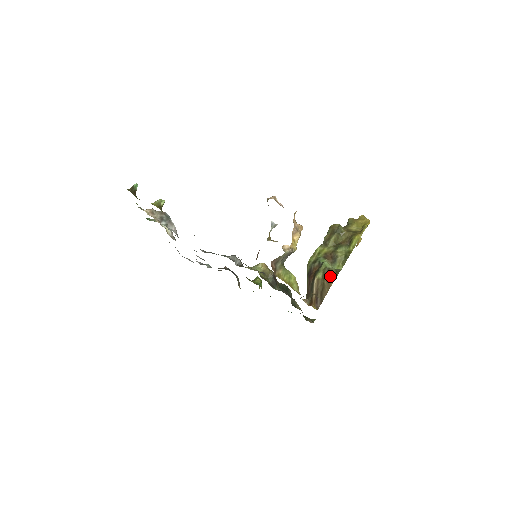
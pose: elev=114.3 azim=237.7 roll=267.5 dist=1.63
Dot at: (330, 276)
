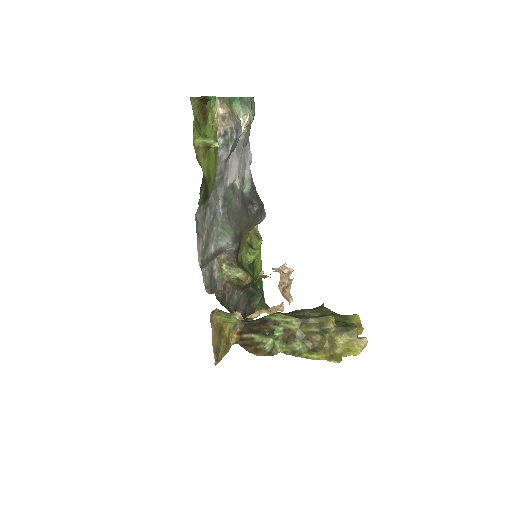
Dot at: (258, 352)
